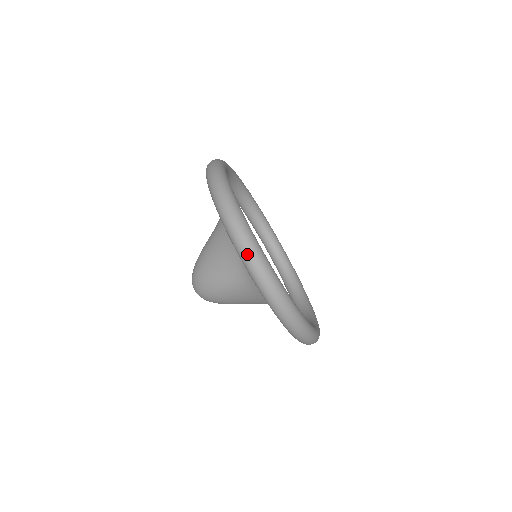
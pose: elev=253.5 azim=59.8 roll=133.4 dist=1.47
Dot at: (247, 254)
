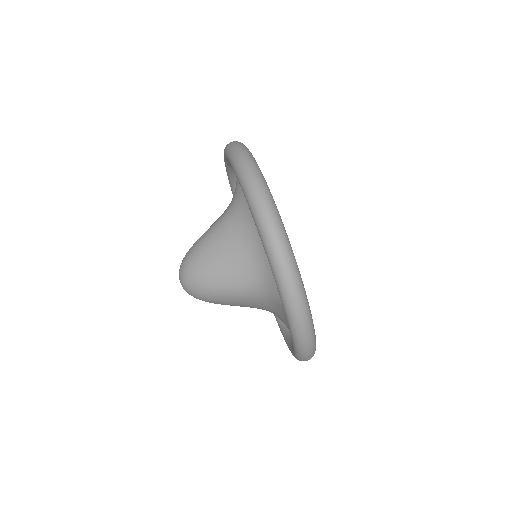
Dot at: (289, 284)
